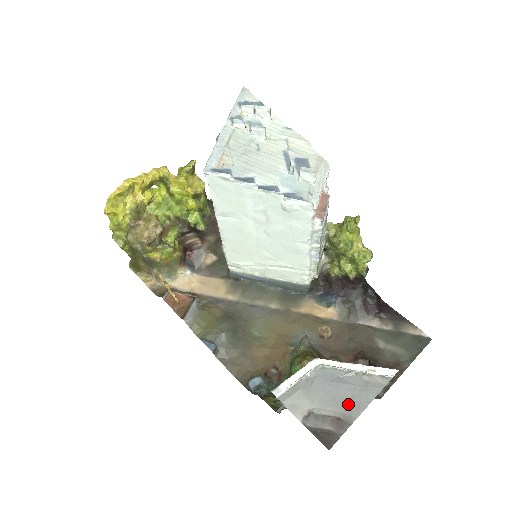
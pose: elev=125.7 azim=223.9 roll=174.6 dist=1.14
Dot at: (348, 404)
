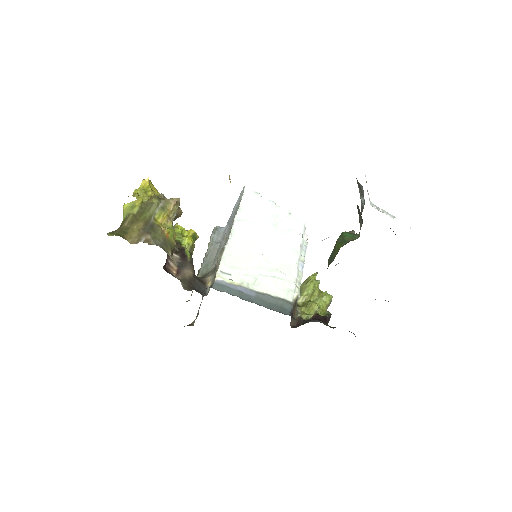
Dot at: occluded
